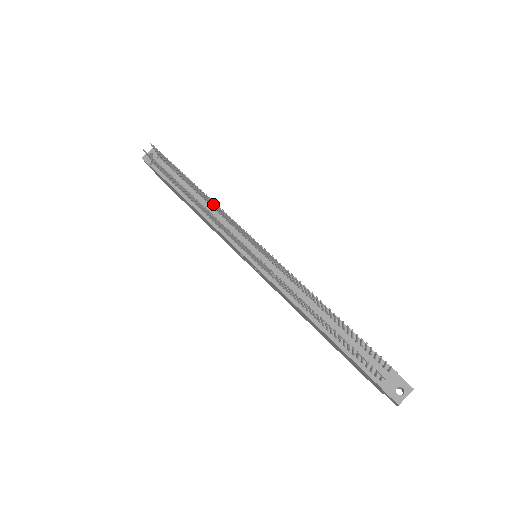
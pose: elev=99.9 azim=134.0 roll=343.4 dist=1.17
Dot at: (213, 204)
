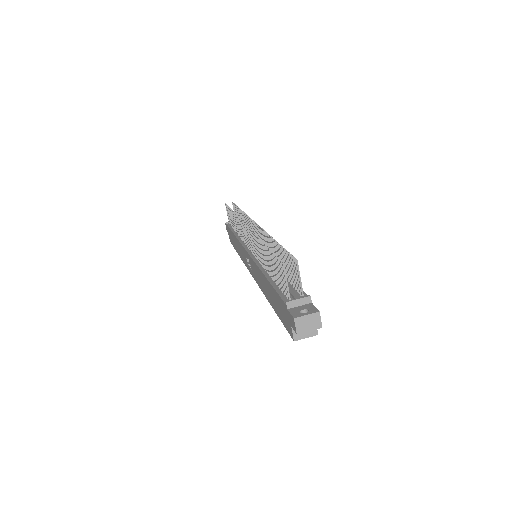
Dot at: (246, 223)
